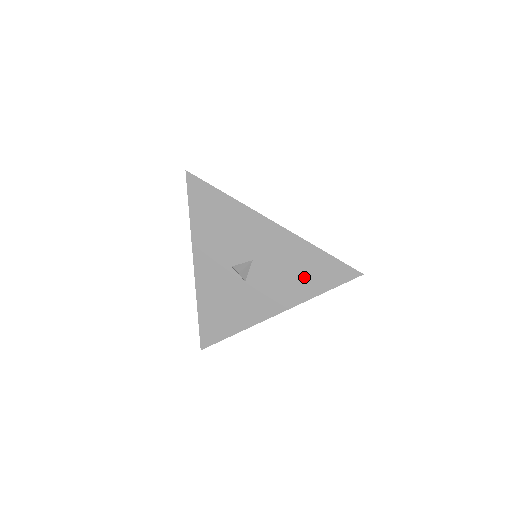
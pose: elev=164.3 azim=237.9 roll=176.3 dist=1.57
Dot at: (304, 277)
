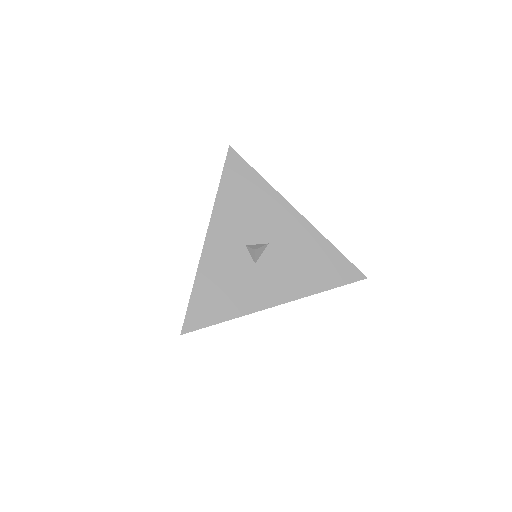
Dot at: (314, 270)
